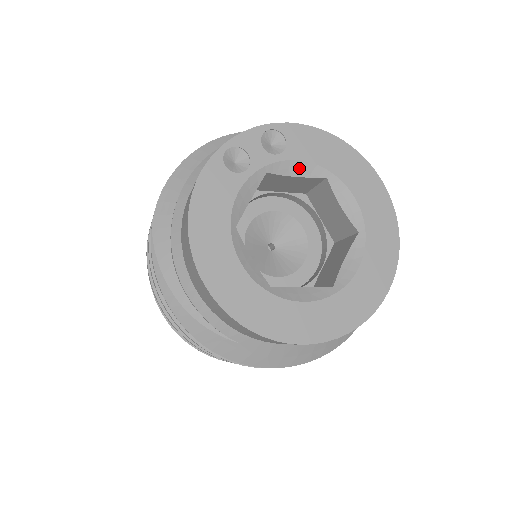
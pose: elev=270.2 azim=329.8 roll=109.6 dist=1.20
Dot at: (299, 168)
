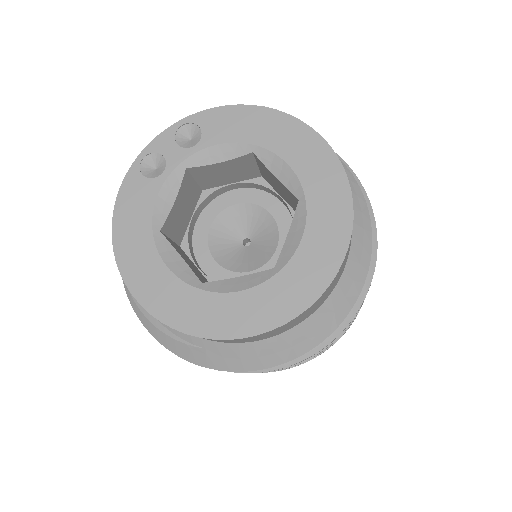
Dot at: (220, 152)
